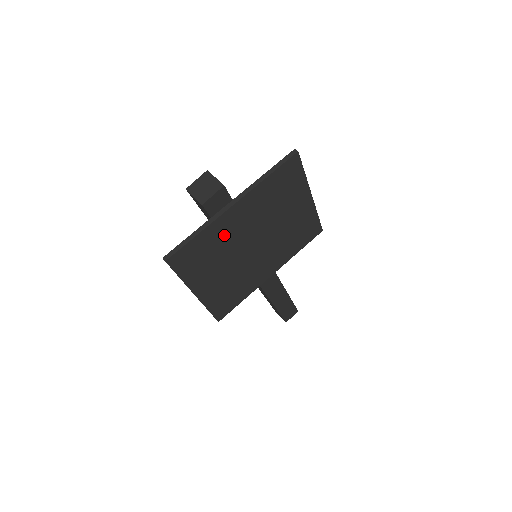
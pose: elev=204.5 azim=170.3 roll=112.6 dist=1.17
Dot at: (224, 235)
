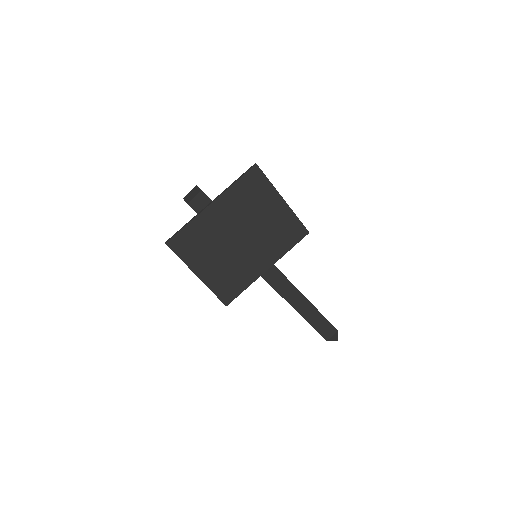
Dot at: (210, 227)
